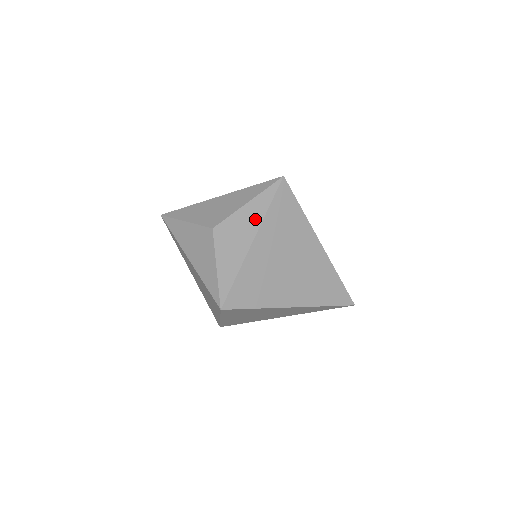
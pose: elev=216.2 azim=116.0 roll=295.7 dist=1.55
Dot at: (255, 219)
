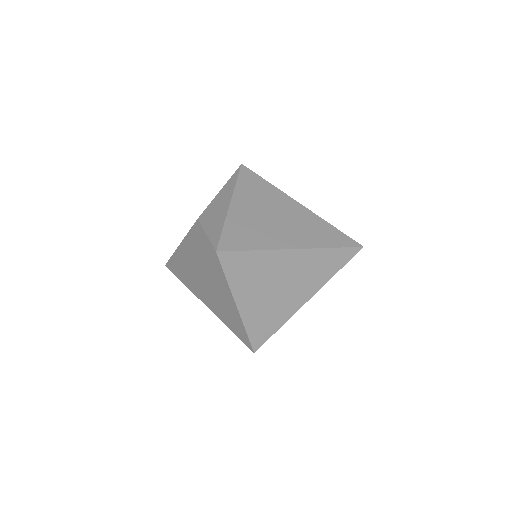
Dot at: (228, 193)
